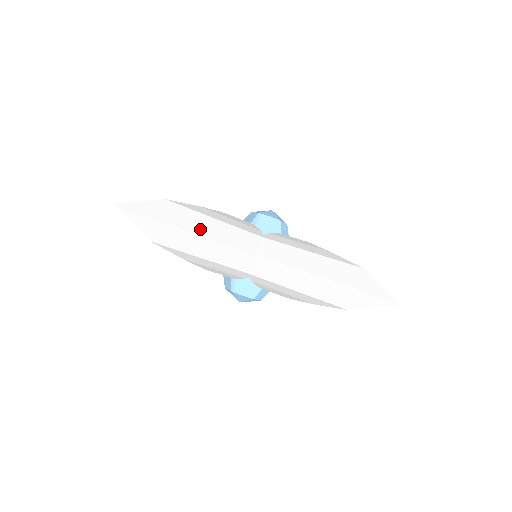
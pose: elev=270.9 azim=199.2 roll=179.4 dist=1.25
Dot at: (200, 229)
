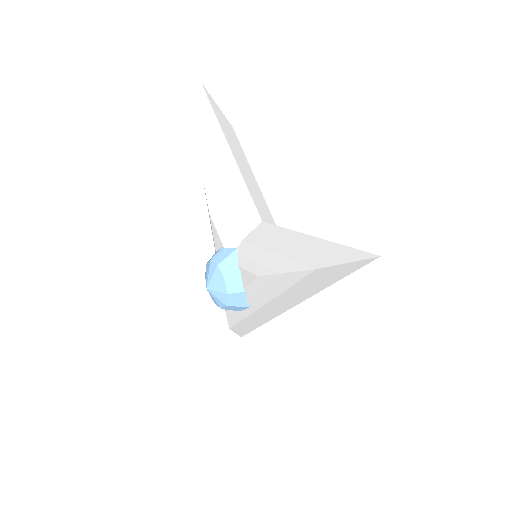
Dot at: (238, 159)
